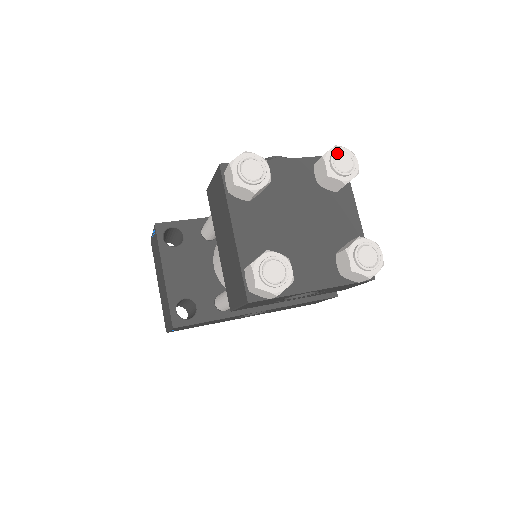
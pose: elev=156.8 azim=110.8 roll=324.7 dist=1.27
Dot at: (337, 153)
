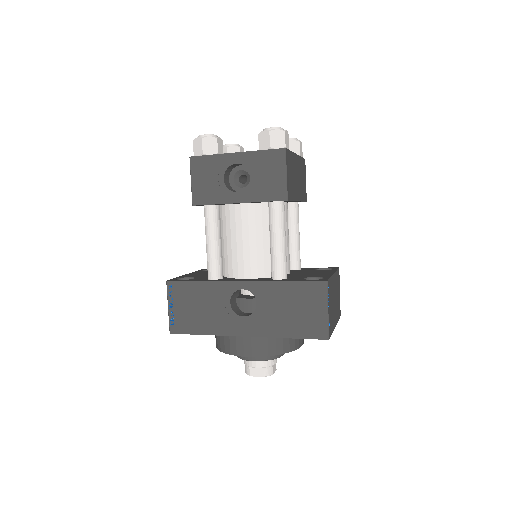
Dot at: occluded
